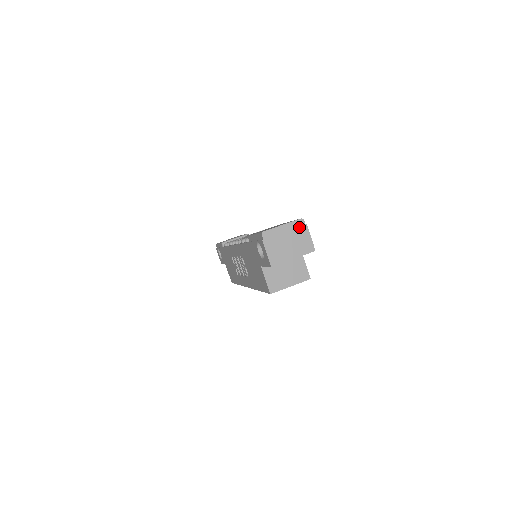
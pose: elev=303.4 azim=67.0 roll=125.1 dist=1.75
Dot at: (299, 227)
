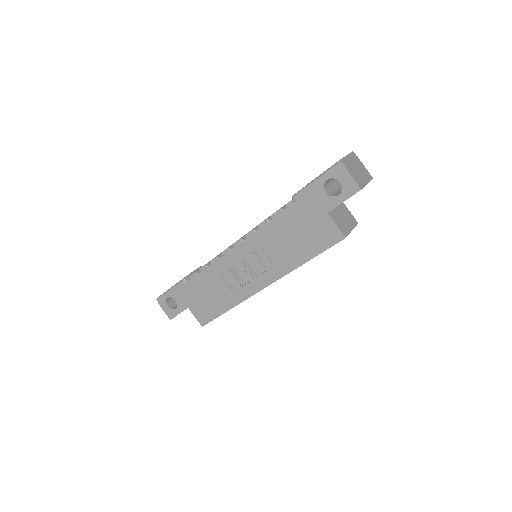
Dot at: (355, 158)
